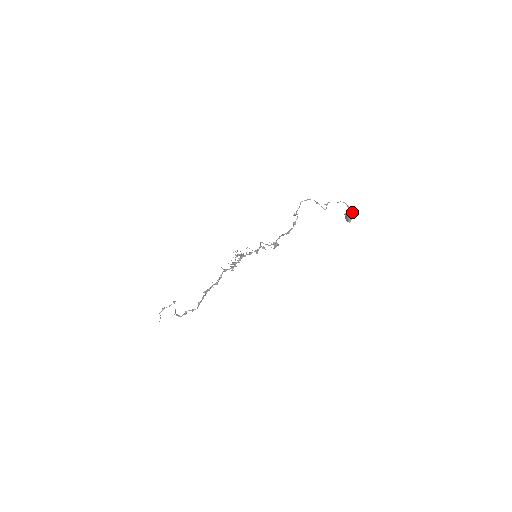
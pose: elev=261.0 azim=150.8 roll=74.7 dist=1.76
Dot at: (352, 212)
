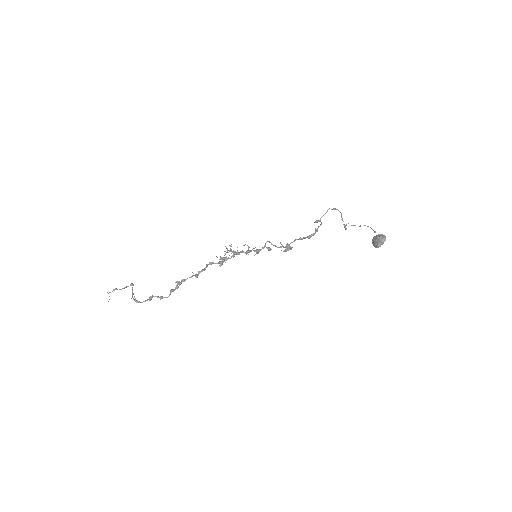
Dot at: (385, 237)
